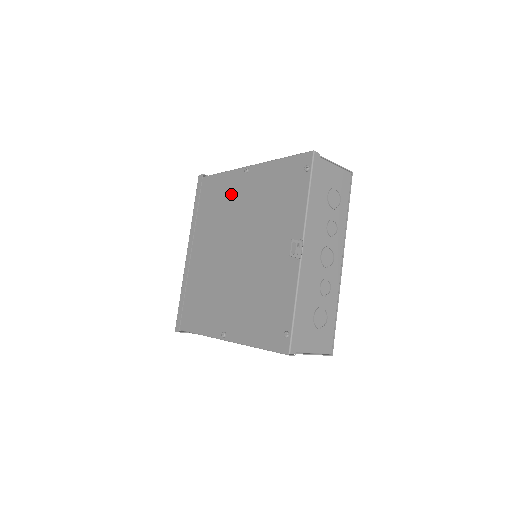
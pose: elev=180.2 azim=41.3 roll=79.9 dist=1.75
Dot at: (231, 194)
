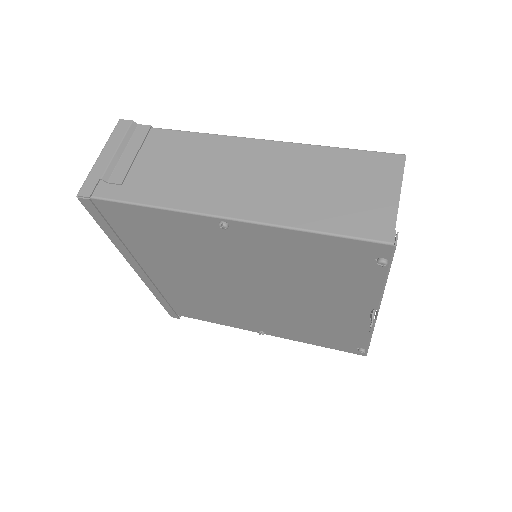
Dot at: (197, 240)
